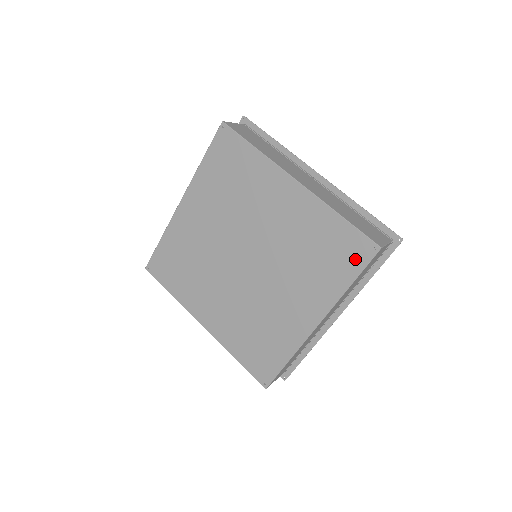
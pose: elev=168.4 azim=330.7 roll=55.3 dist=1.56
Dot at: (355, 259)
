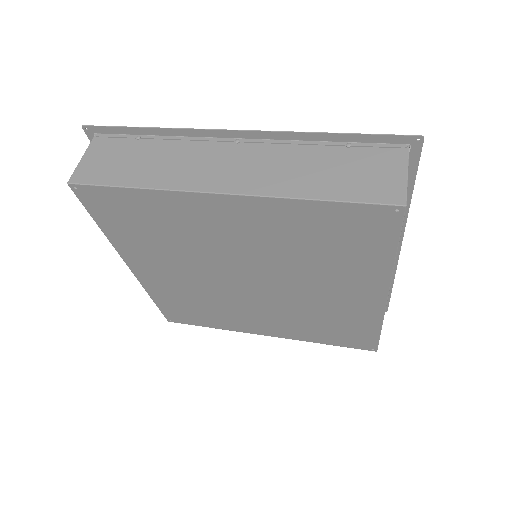
Dot at: (378, 232)
